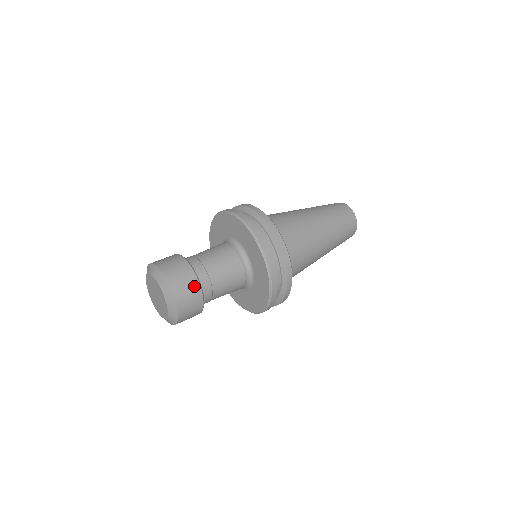
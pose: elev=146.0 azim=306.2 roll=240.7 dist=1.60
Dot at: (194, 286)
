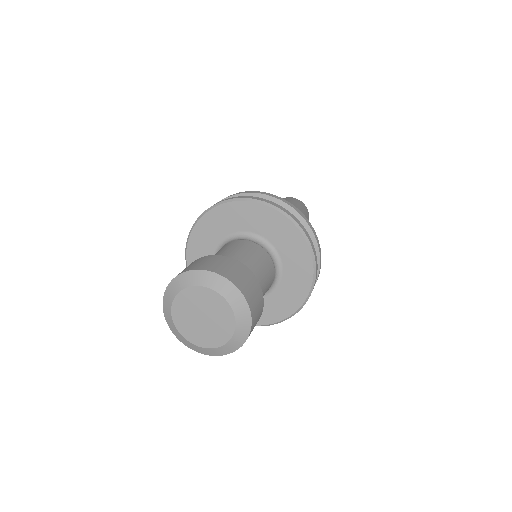
Dot at: (244, 271)
